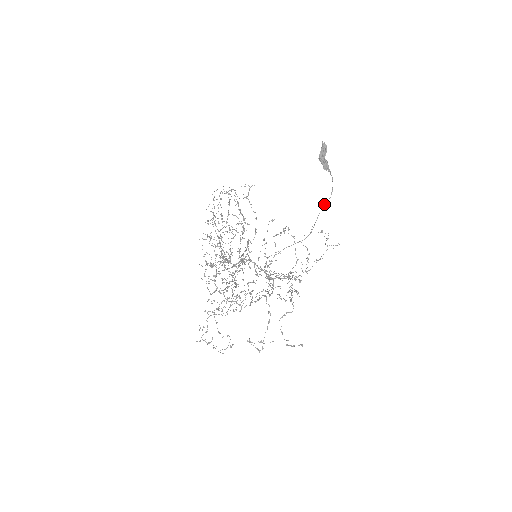
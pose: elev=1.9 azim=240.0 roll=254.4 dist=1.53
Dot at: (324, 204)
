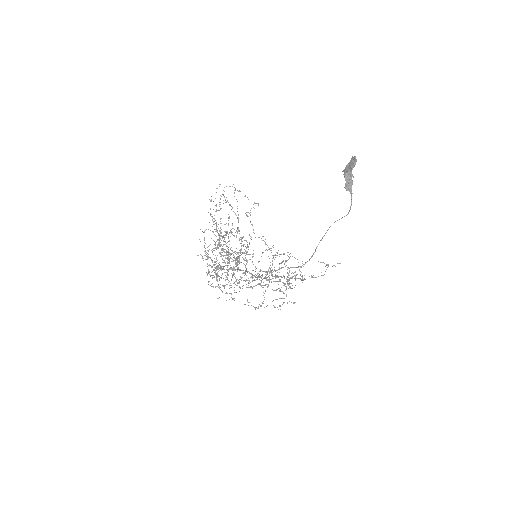
Dot at: (337, 220)
